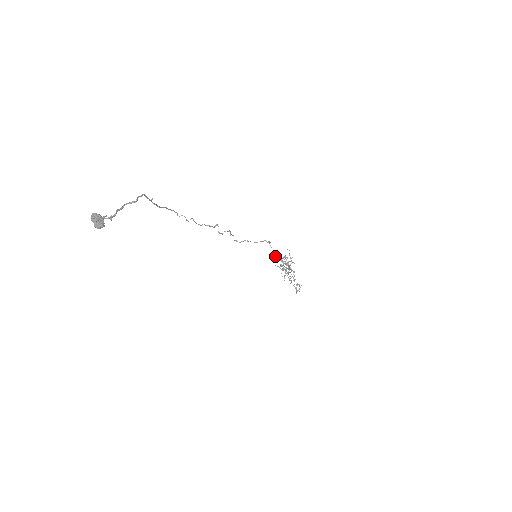
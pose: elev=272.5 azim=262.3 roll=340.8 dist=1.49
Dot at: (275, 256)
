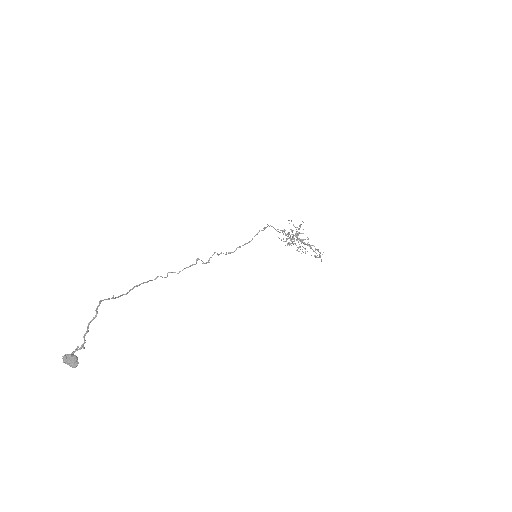
Dot at: occluded
